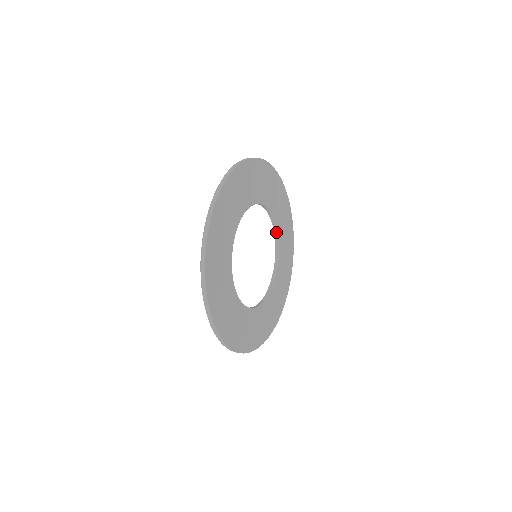
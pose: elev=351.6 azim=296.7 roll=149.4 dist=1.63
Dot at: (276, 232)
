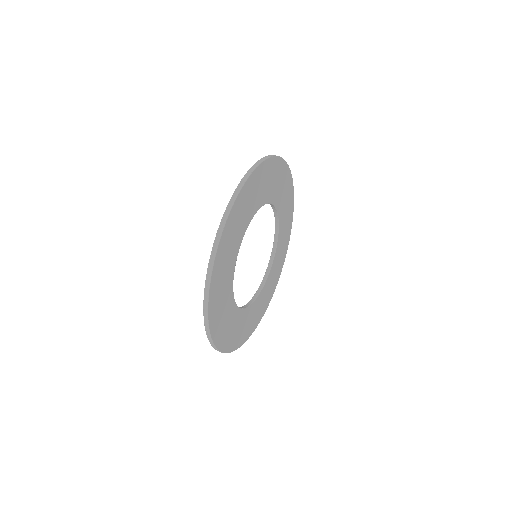
Dot at: (262, 205)
